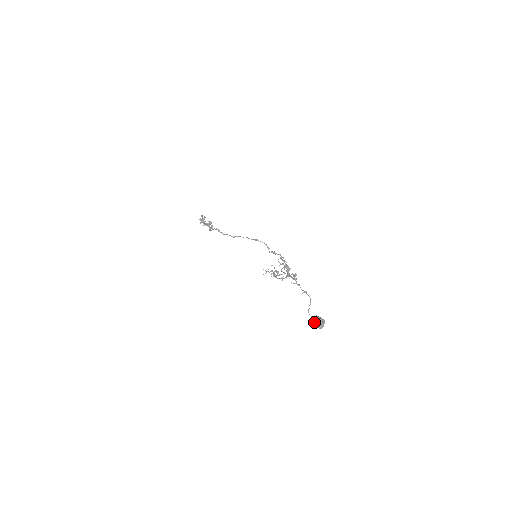
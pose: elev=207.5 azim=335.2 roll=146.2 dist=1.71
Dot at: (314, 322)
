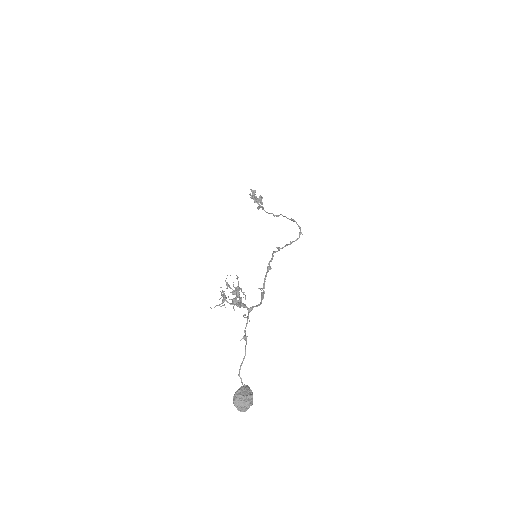
Dot at: (233, 399)
